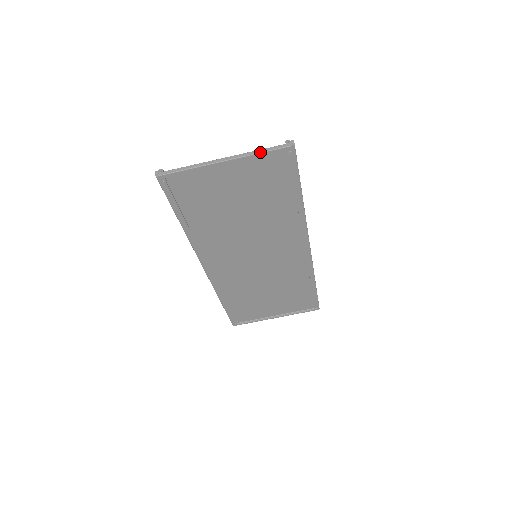
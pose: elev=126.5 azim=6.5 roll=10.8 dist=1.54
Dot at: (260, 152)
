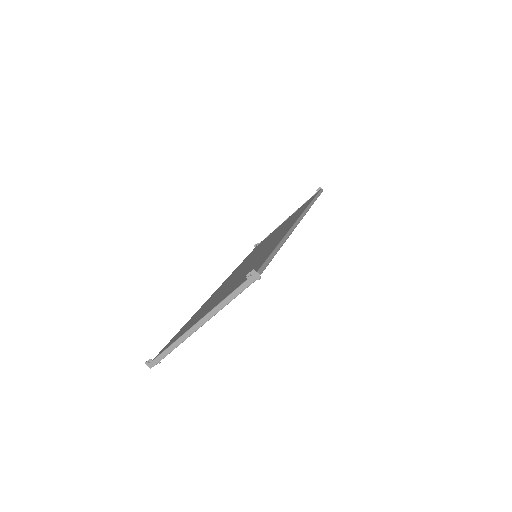
Dot at: (229, 302)
